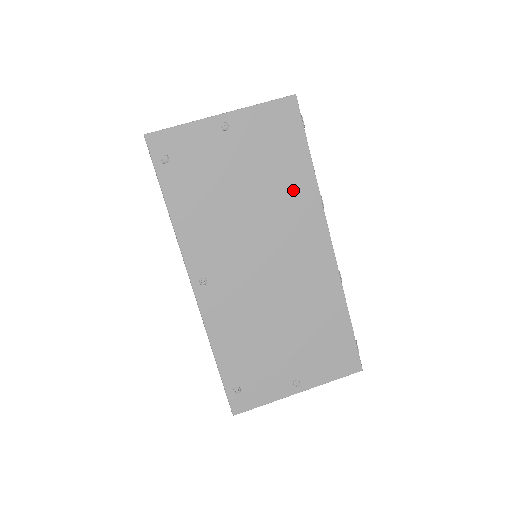
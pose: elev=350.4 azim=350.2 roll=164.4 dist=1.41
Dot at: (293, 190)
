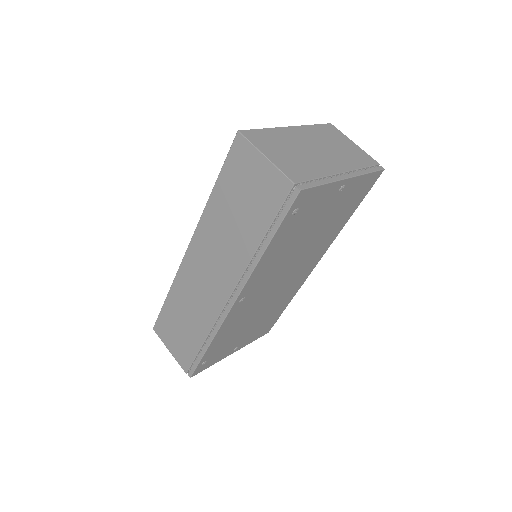
Dot at: (330, 234)
